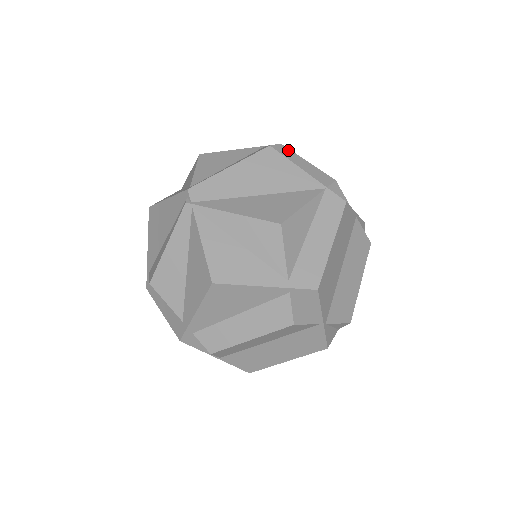
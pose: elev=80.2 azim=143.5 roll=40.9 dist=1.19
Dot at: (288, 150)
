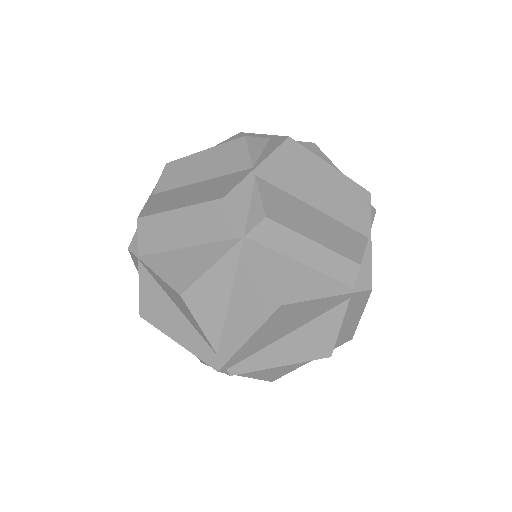
Dot at: occluded
